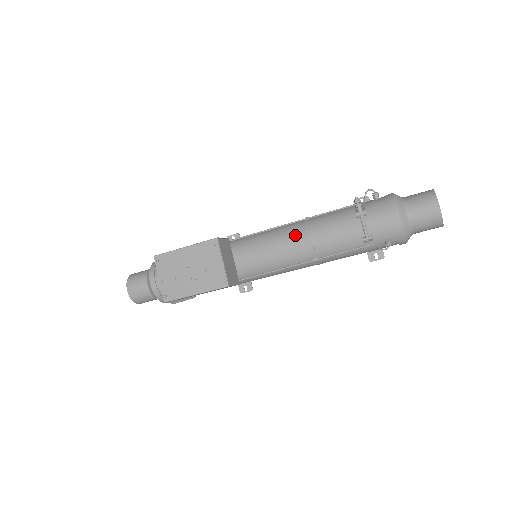
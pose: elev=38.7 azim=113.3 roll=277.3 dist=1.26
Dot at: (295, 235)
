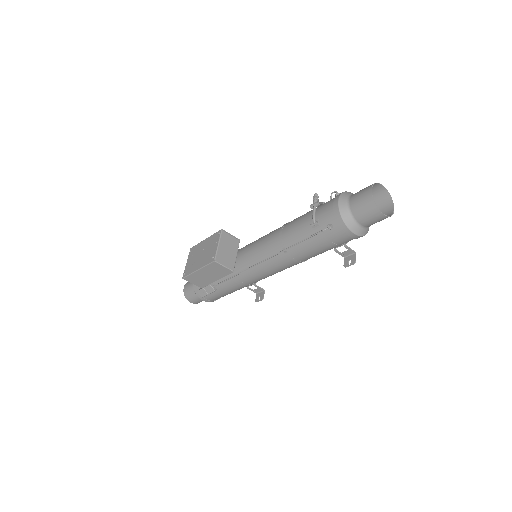
Dot at: (275, 231)
